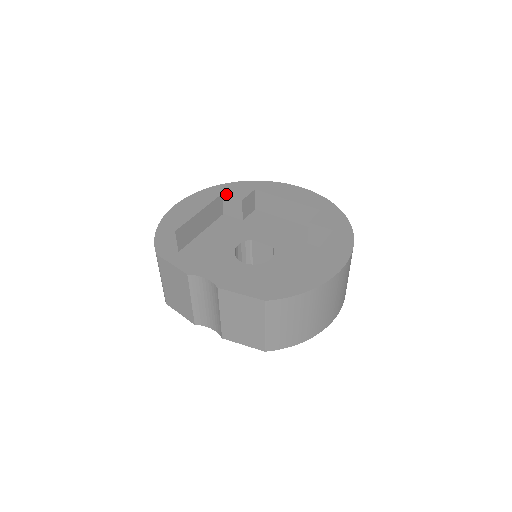
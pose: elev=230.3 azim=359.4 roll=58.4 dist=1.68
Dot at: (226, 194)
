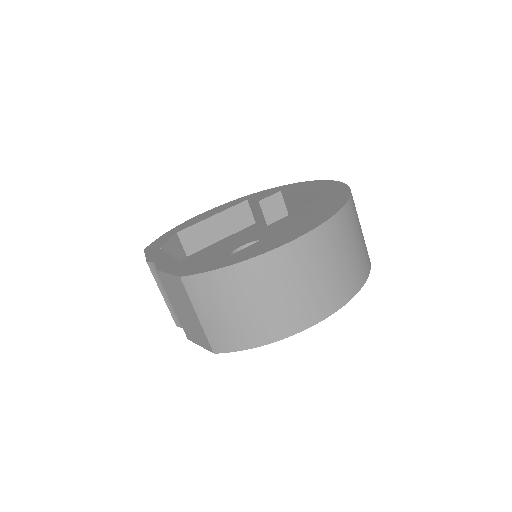
Dot at: (250, 199)
